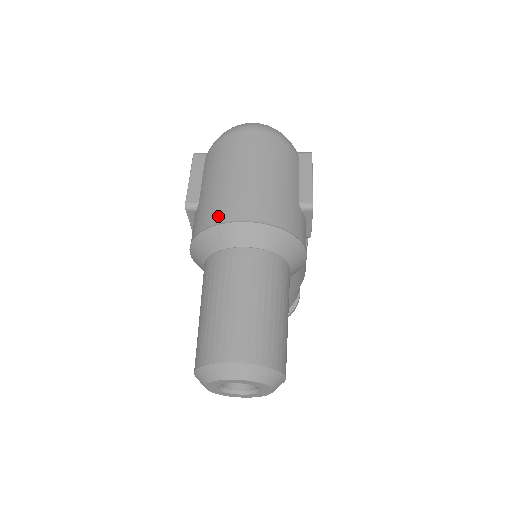
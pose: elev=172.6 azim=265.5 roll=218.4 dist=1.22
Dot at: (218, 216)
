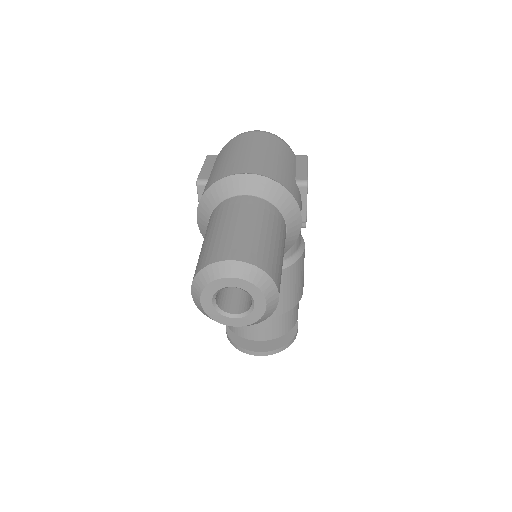
Dot at: (225, 174)
